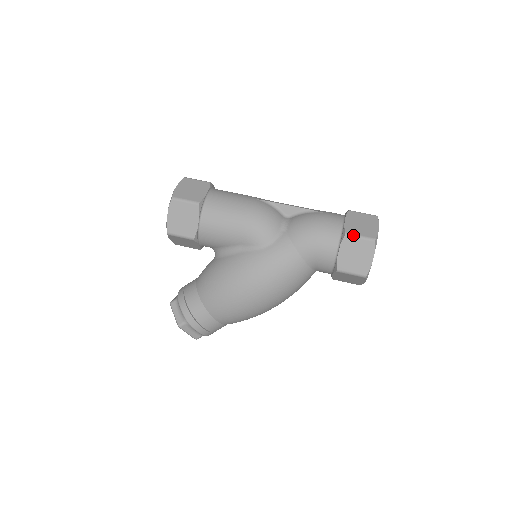
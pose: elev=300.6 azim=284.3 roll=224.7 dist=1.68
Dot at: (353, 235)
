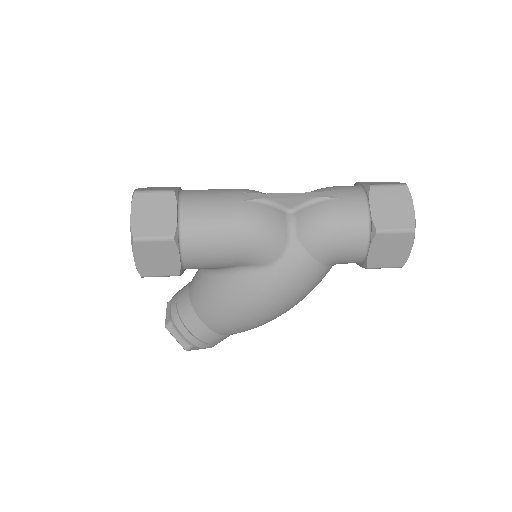
Dot at: (386, 231)
